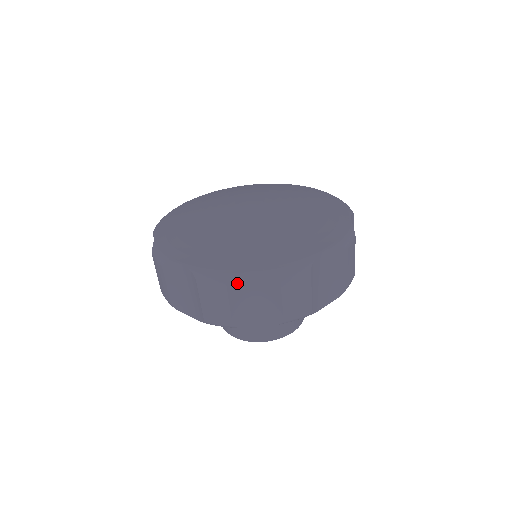
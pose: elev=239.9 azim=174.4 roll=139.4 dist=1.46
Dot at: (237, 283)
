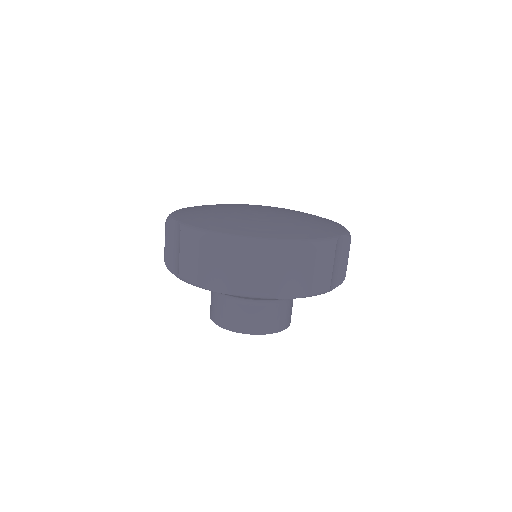
Dot at: (209, 241)
